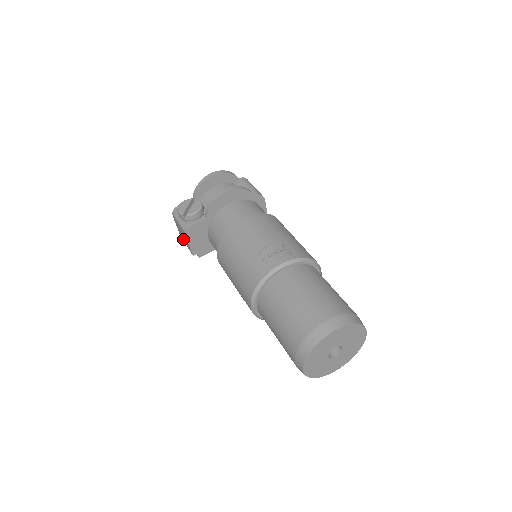
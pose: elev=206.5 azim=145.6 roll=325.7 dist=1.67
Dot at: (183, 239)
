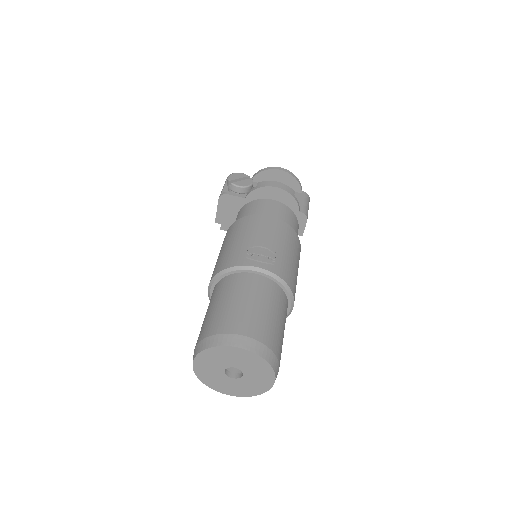
Dot at: occluded
